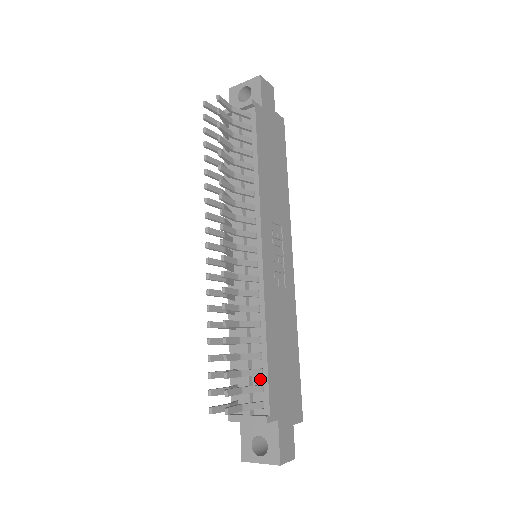
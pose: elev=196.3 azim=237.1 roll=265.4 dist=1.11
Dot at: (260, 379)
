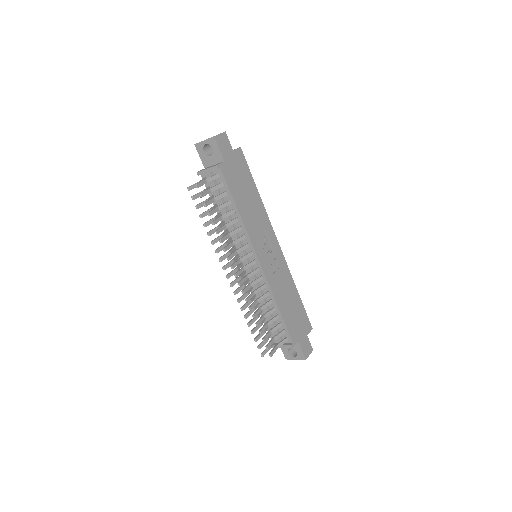
Dot at: (282, 327)
